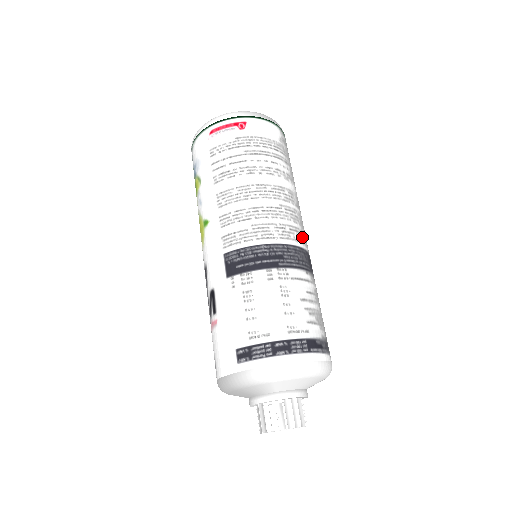
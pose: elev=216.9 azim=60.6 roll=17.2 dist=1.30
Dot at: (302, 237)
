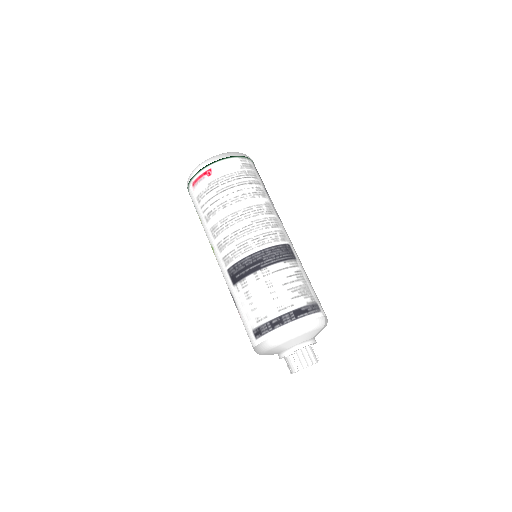
Dot at: (276, 236)
